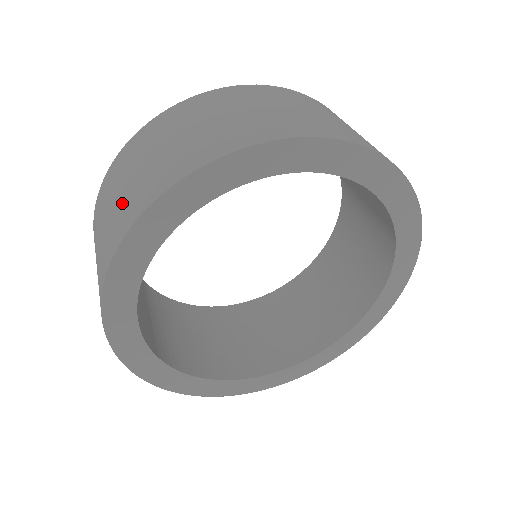
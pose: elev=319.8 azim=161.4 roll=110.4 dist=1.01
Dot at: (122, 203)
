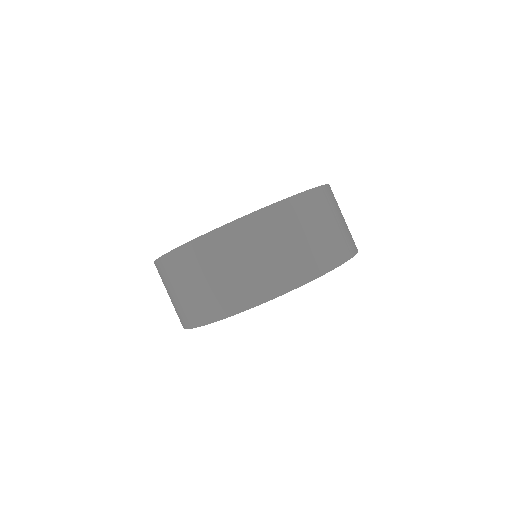
Dot at: occluded
